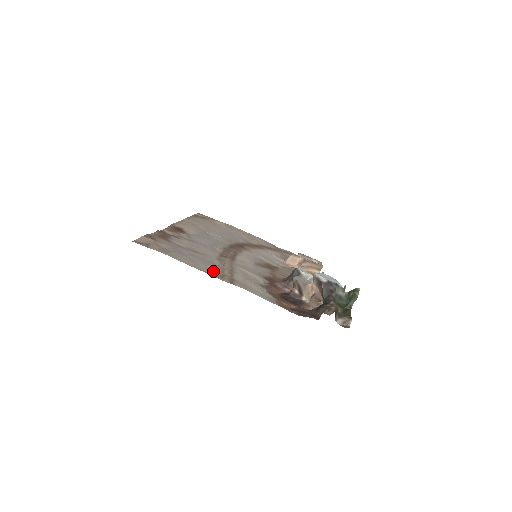
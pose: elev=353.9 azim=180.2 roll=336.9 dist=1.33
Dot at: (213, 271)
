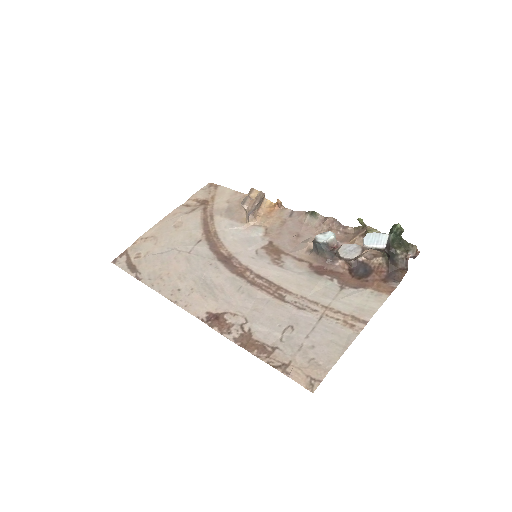
Dot at: (341, 330)
